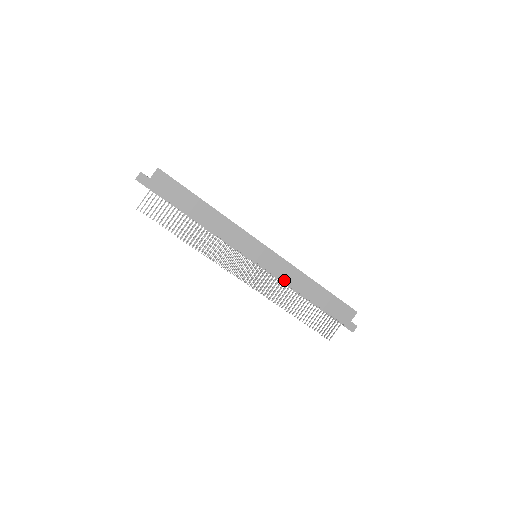
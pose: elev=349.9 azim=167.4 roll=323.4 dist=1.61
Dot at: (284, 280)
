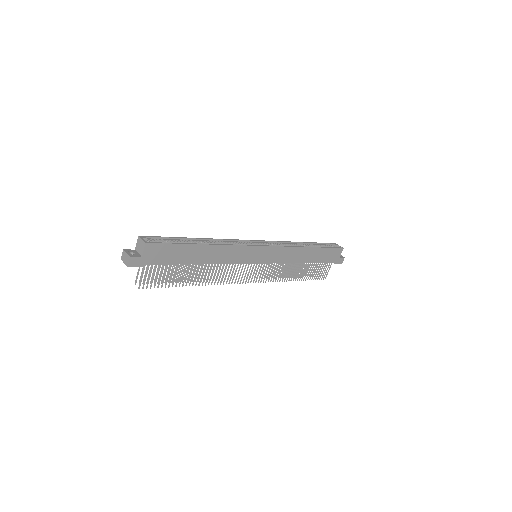
Dot at: (285, 262)
